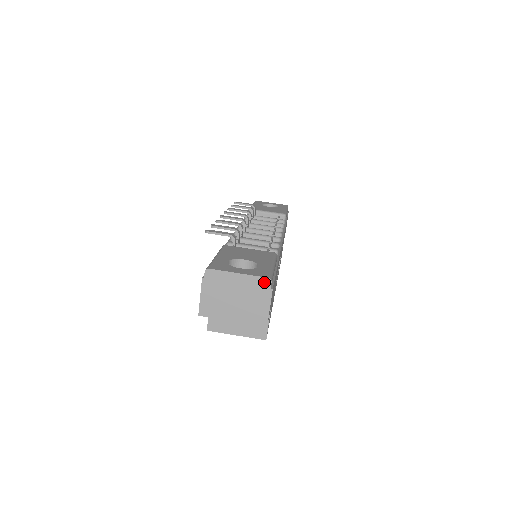
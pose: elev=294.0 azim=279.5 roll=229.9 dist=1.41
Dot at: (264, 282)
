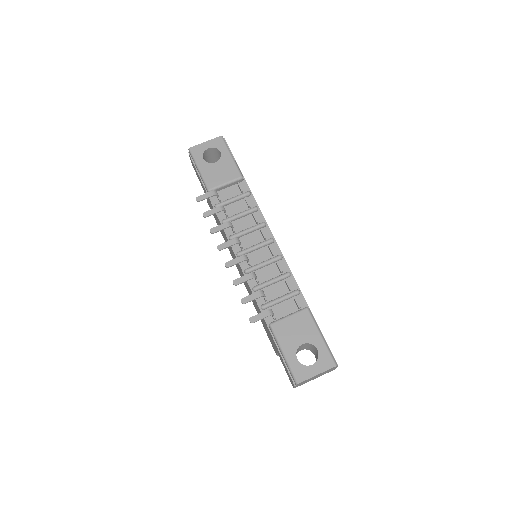
Dot at: occluded
